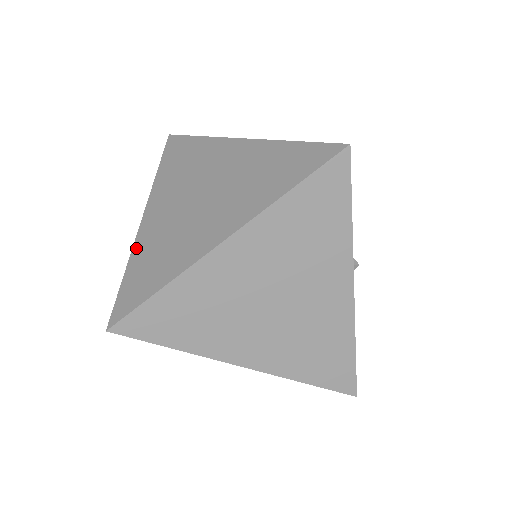
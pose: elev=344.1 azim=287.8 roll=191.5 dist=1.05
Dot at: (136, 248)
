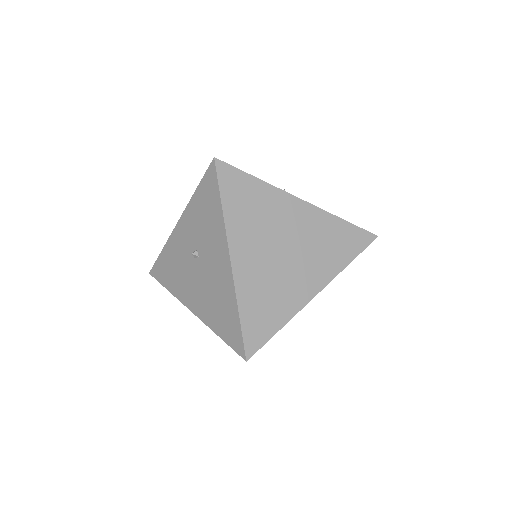
Dot at: (240, 292)
